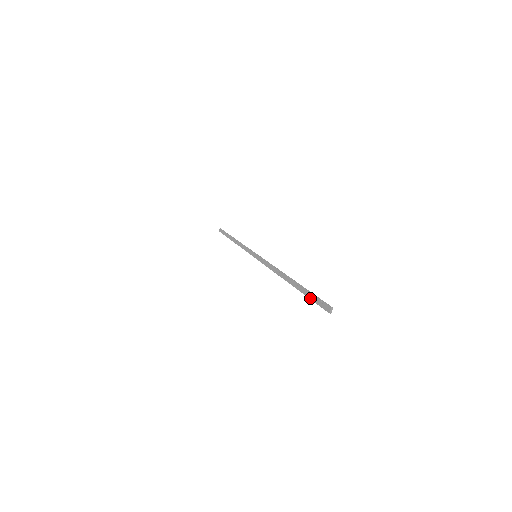
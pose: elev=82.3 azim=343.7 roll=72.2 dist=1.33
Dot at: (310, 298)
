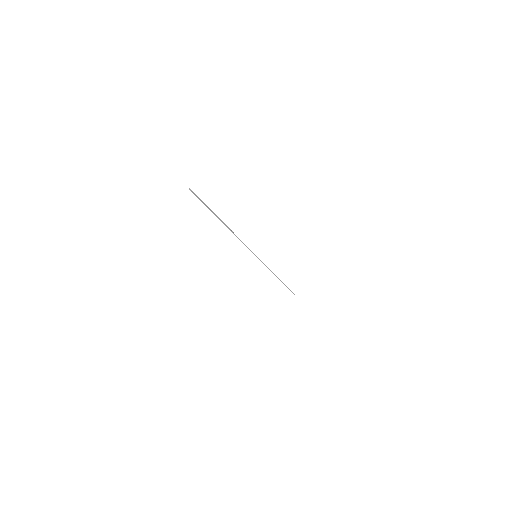
Dot at: occluded
